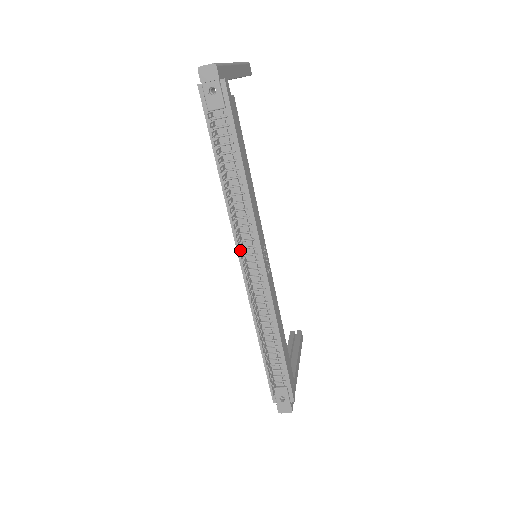
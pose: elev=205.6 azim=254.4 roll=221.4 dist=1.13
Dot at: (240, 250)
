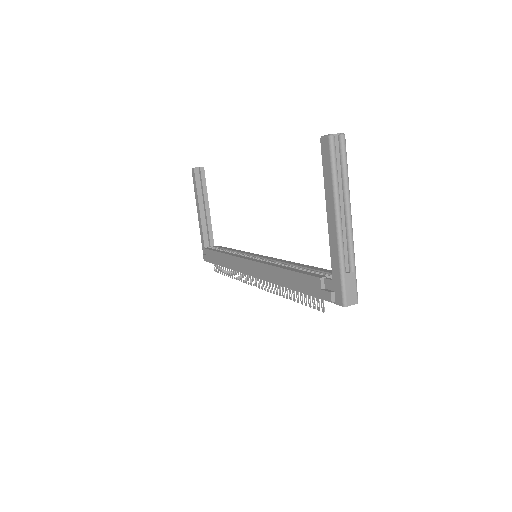
Dot at: occluded
